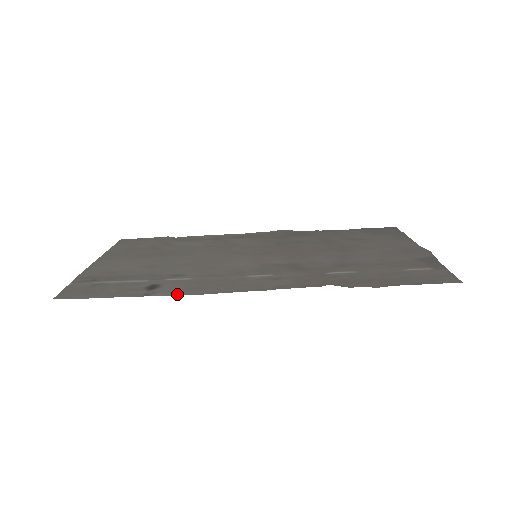
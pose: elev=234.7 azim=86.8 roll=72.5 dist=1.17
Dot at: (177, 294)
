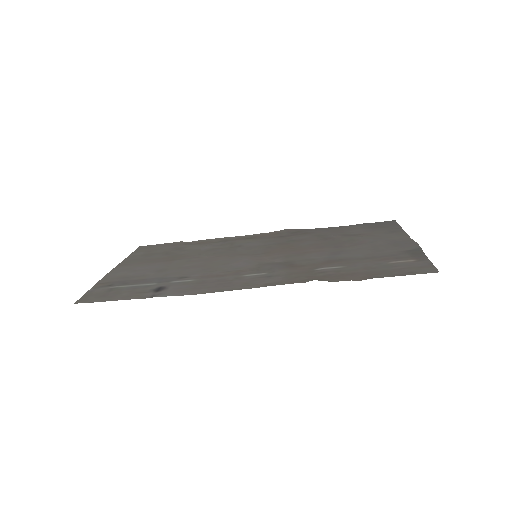
Dot at: (179, 294)
